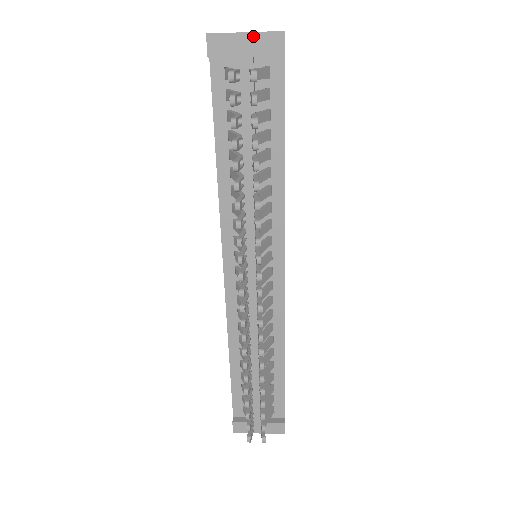
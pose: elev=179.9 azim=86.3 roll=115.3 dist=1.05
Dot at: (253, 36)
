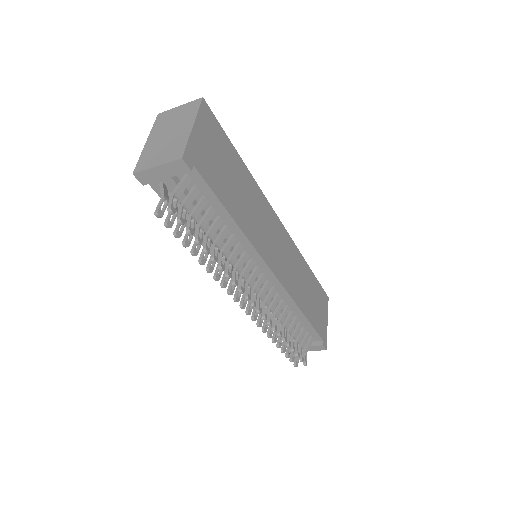
Dot at: (163, 167)
